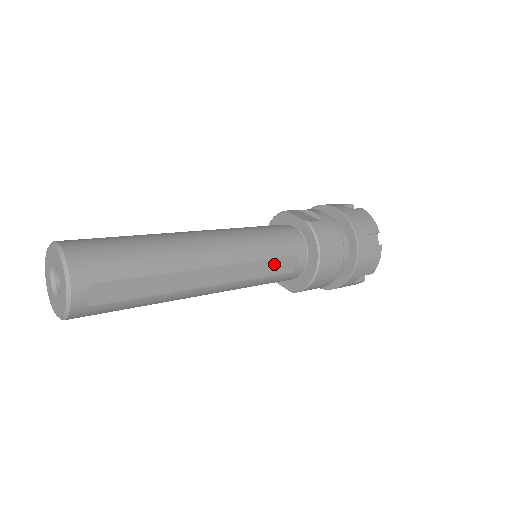
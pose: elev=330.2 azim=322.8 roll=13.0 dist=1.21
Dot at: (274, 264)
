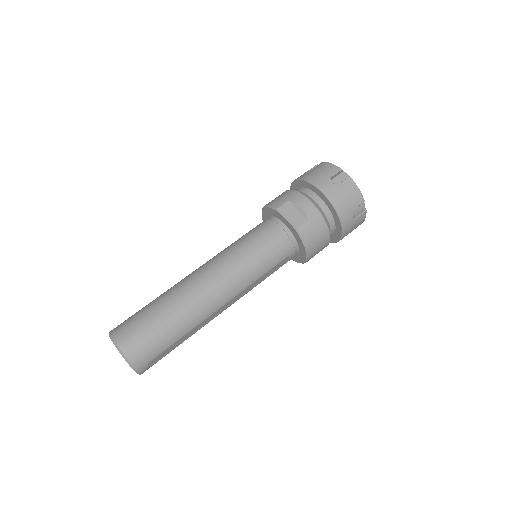
Dot at: (271, 271)
